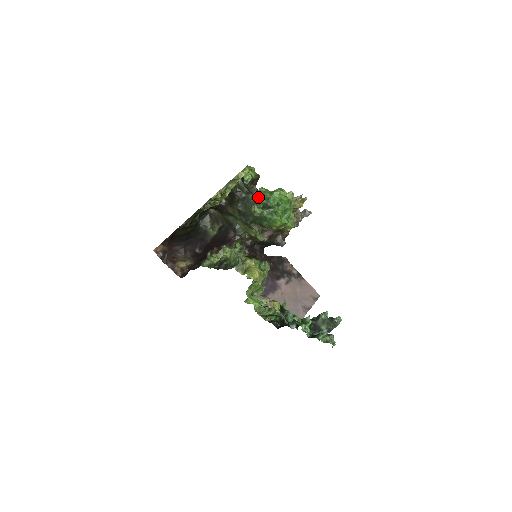
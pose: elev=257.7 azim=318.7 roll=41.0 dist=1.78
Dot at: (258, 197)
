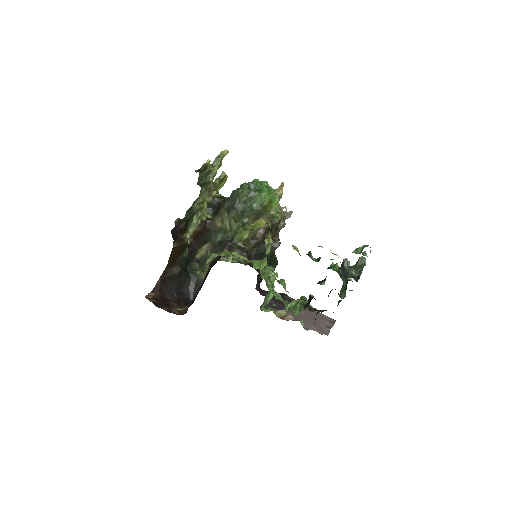
Dot at: (242, 184)
